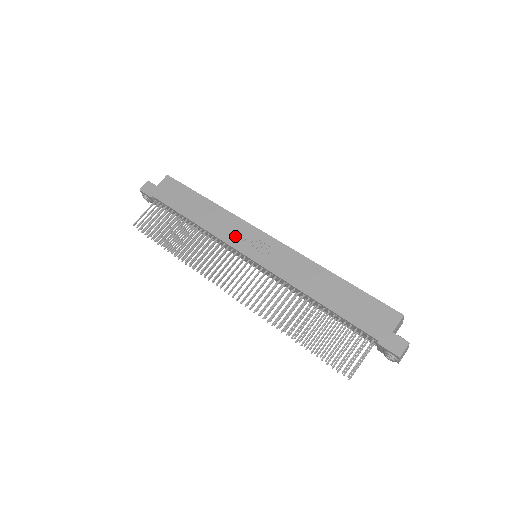
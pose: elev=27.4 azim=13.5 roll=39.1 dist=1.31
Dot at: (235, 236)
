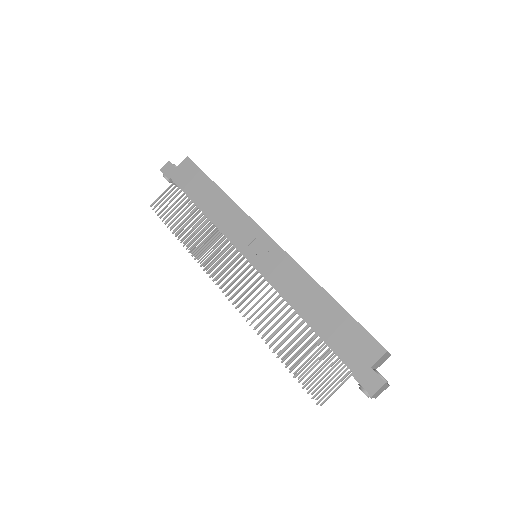
Dot at: (237, 233)
